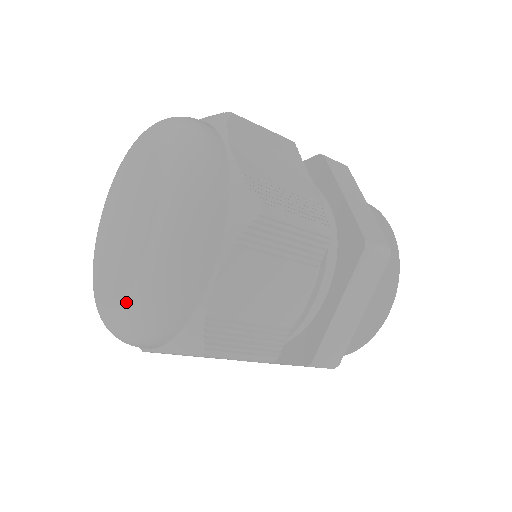
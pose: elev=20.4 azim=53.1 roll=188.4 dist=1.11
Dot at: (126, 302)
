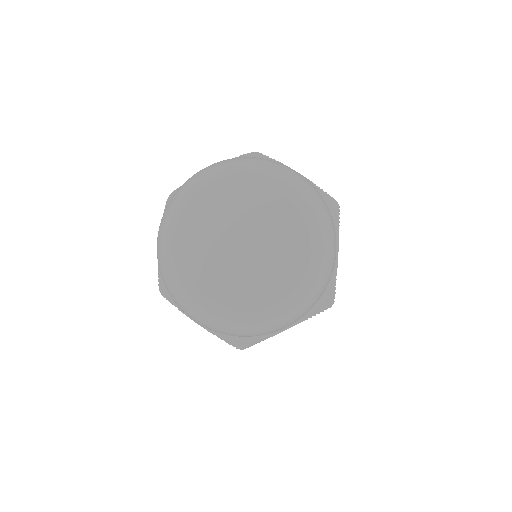
Dot at: (299, 287)
